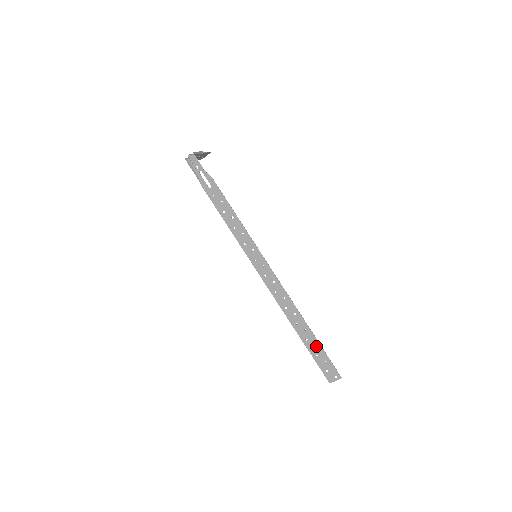
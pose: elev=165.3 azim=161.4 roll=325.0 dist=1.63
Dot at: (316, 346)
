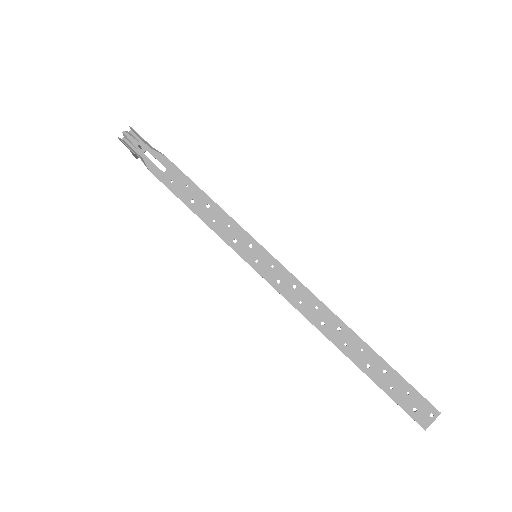
Dot at: (386, 372)
